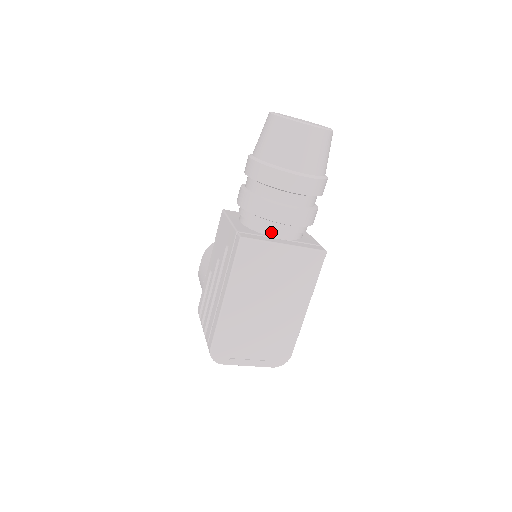
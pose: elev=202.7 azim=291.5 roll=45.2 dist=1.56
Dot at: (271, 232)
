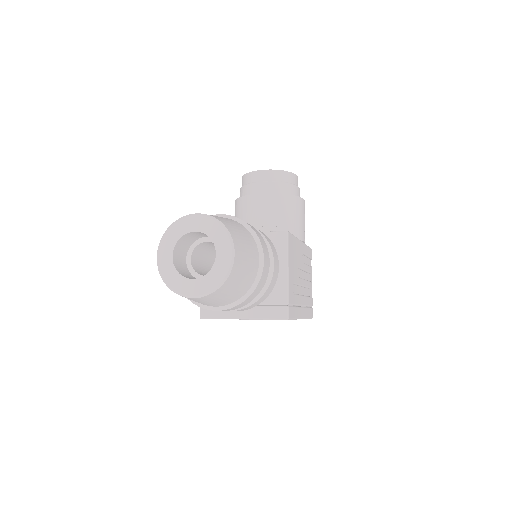
Dot at: occluded
